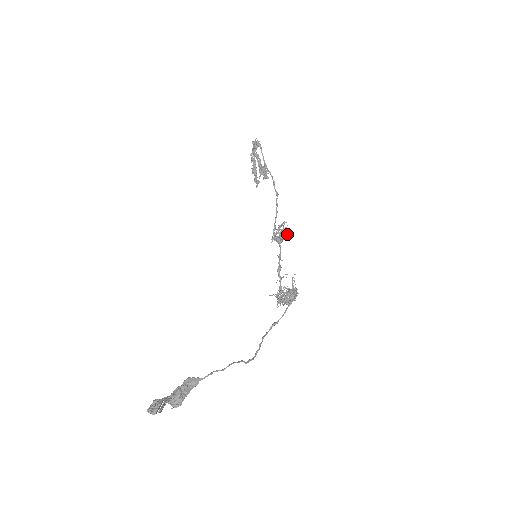
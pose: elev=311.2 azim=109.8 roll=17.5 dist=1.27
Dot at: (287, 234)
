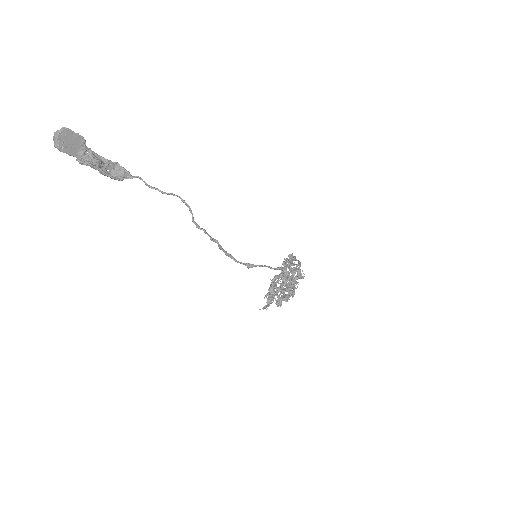
Dot at: (300, 273)
